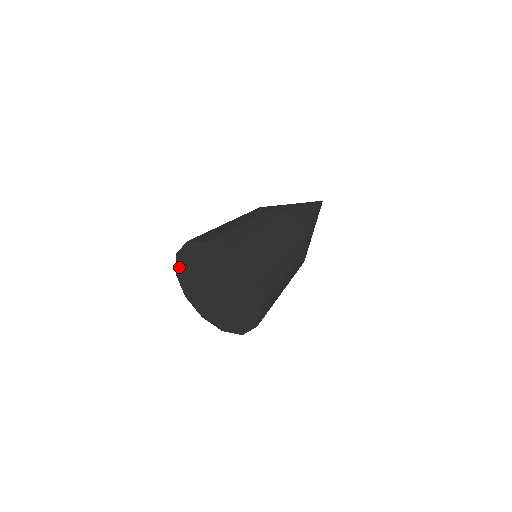
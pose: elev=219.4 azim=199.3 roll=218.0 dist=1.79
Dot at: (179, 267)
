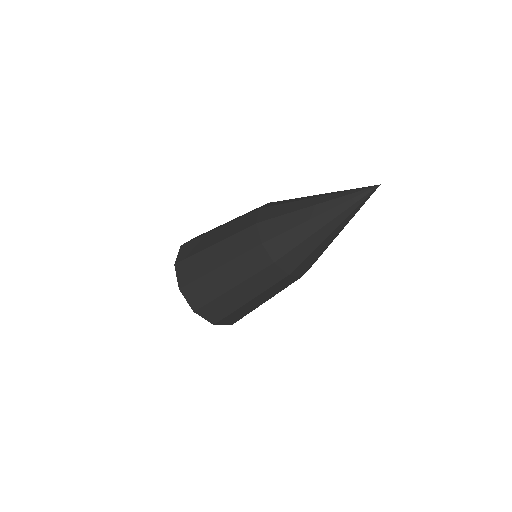
Dot at: occluded
